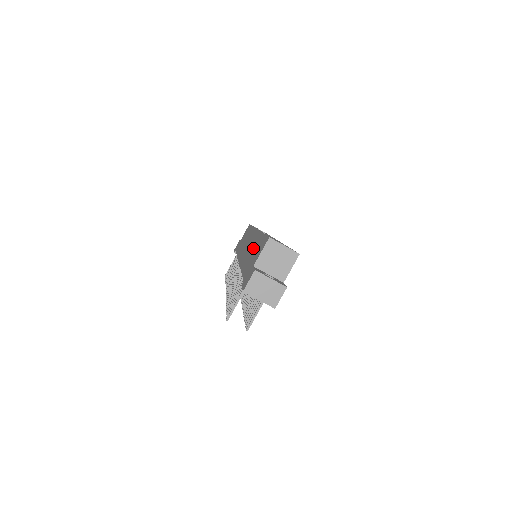
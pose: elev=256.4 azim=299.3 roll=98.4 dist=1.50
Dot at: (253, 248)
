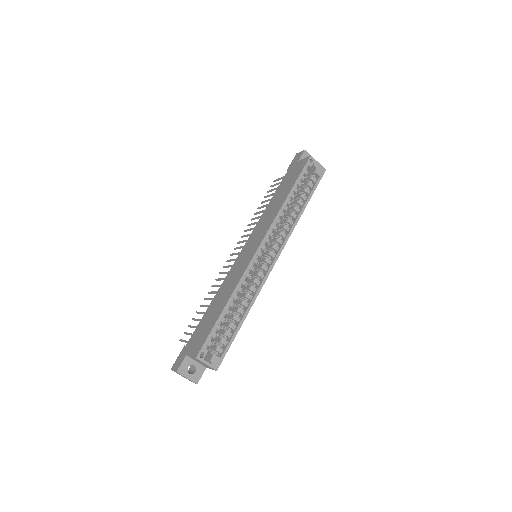
Dot at: (220, 302)
